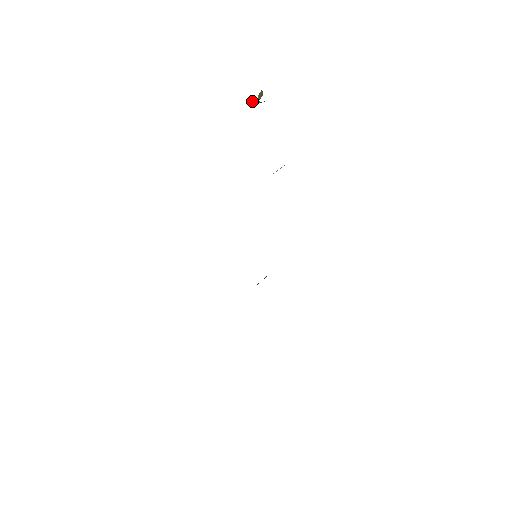
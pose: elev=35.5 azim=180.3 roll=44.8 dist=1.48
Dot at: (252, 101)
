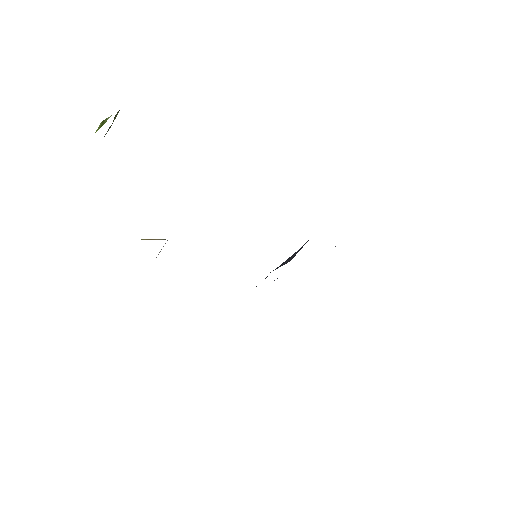
Dot at: (103, 120)
